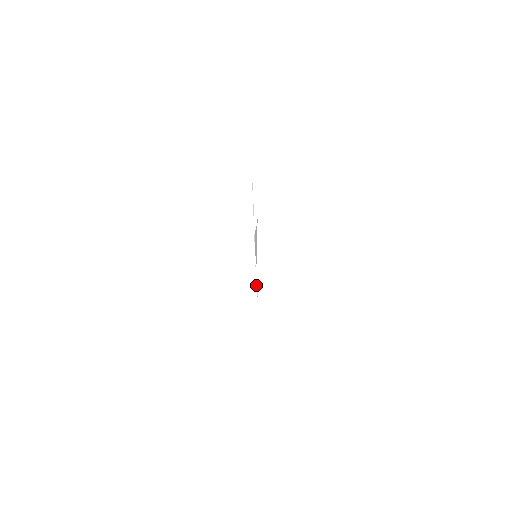
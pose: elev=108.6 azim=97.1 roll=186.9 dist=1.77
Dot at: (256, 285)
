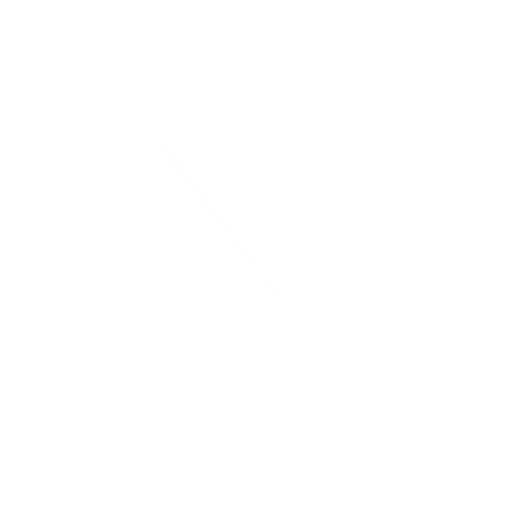
Dot at: occluded
